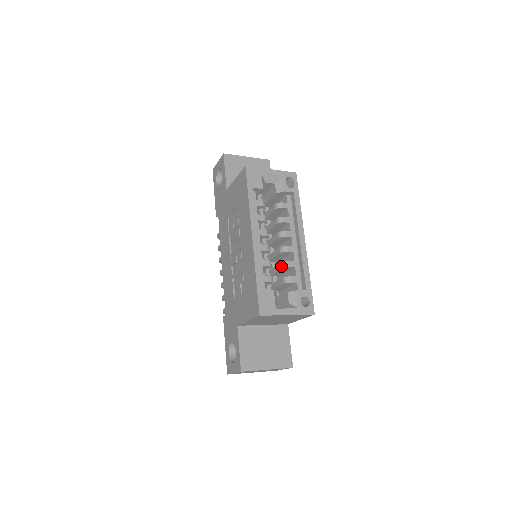
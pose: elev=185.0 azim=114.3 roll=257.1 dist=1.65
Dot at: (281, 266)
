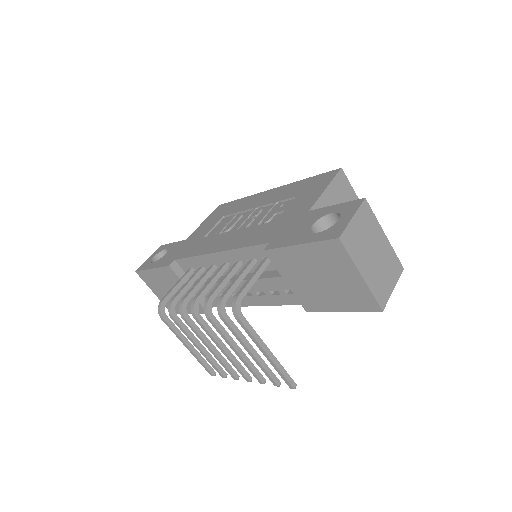
Dot at: occluded
